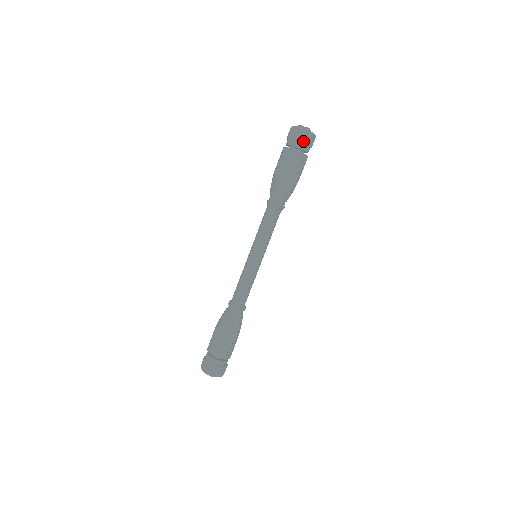
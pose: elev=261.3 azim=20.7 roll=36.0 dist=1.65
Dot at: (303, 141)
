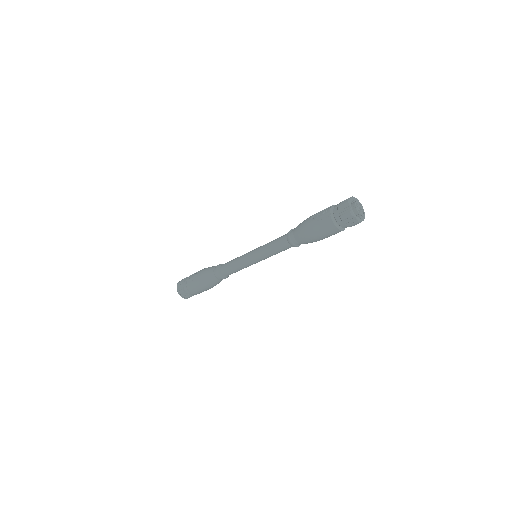
Dot at: occluded
